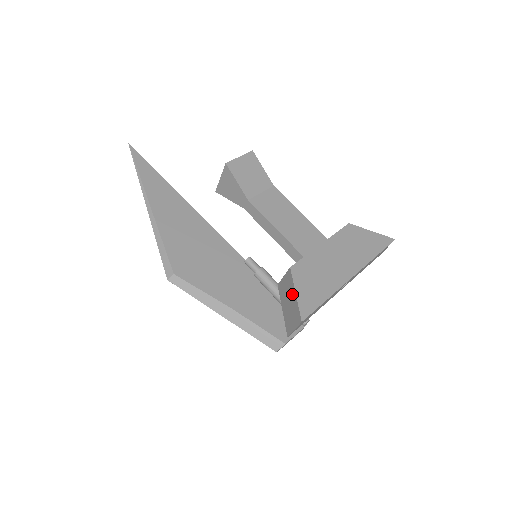
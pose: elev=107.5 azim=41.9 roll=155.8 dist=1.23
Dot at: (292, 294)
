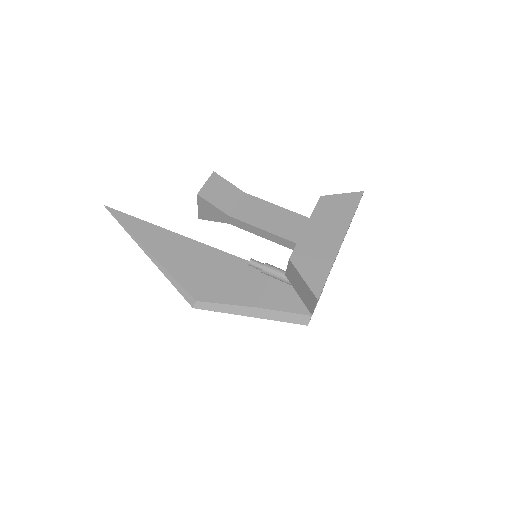
Dot at: (300, 280)
